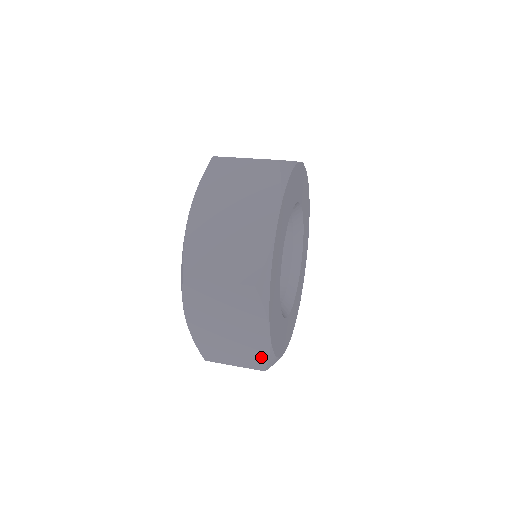
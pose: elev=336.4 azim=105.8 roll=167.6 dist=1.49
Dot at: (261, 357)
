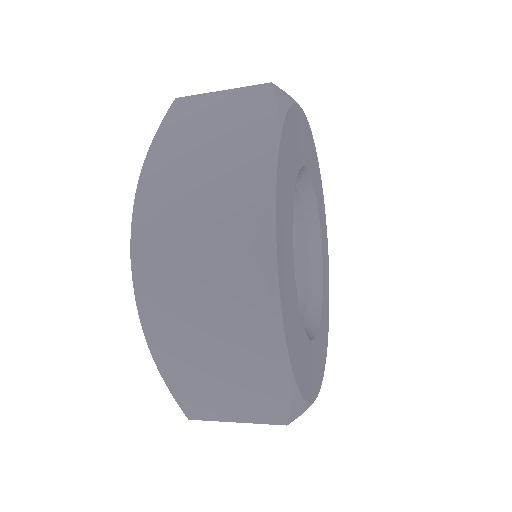
Dot at: (250, 212)
